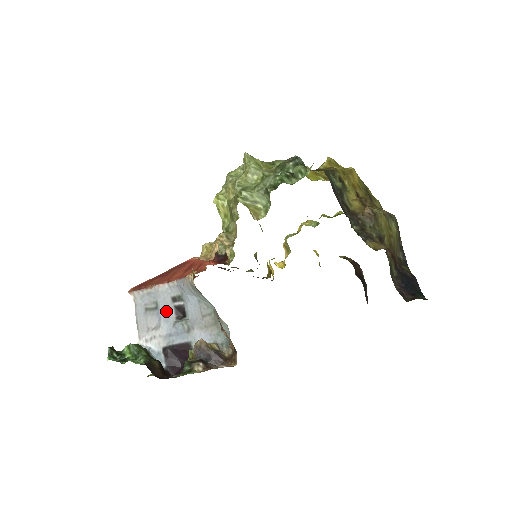
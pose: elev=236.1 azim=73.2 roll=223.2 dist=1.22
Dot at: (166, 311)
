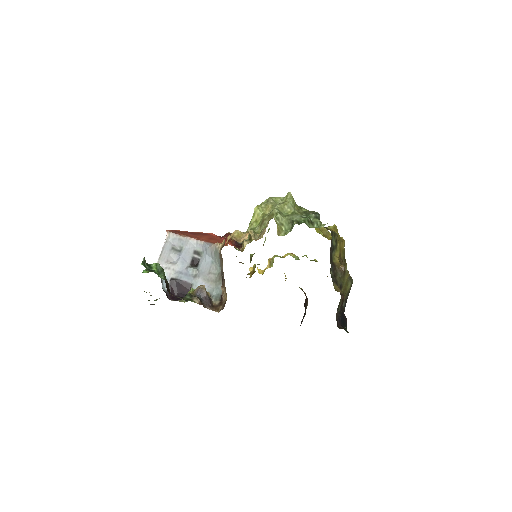
Dot at: (186, 256)
